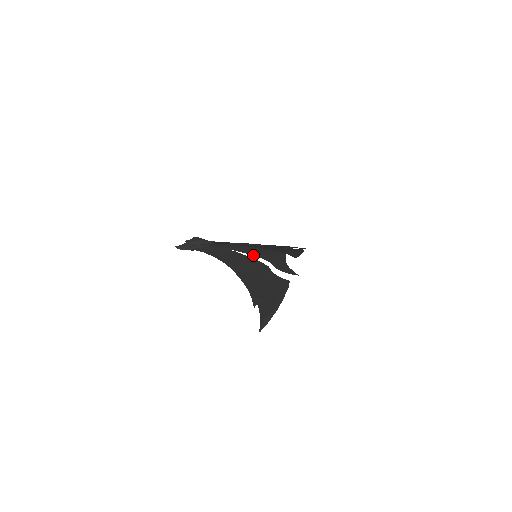
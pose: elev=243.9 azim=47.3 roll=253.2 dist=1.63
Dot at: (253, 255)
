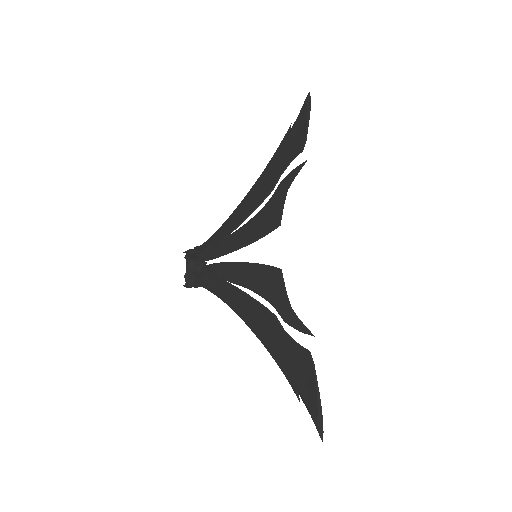
Dot at: occluded
